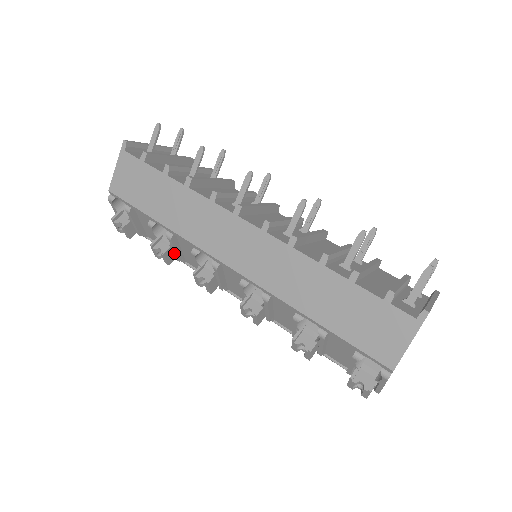
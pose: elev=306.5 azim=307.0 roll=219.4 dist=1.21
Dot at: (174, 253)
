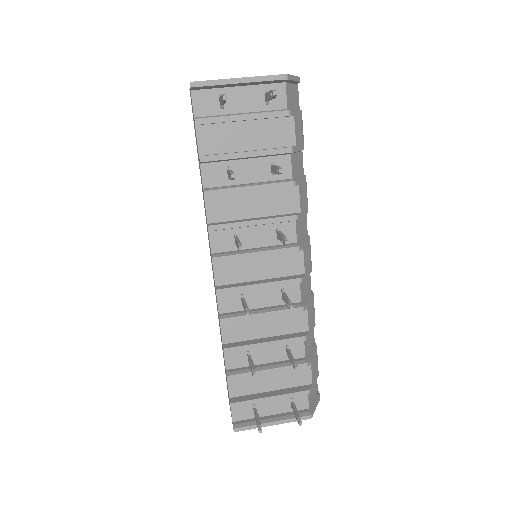
Dot at: occluded
